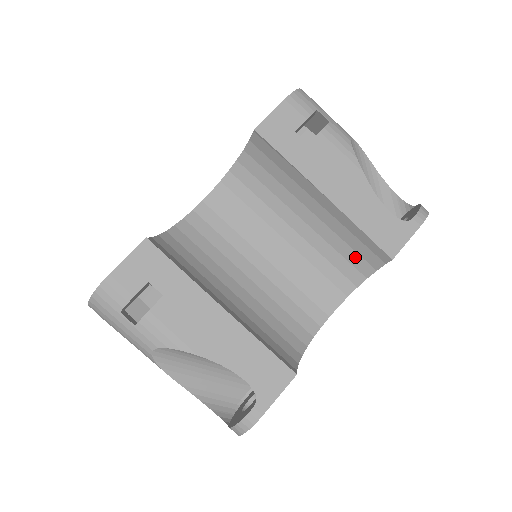
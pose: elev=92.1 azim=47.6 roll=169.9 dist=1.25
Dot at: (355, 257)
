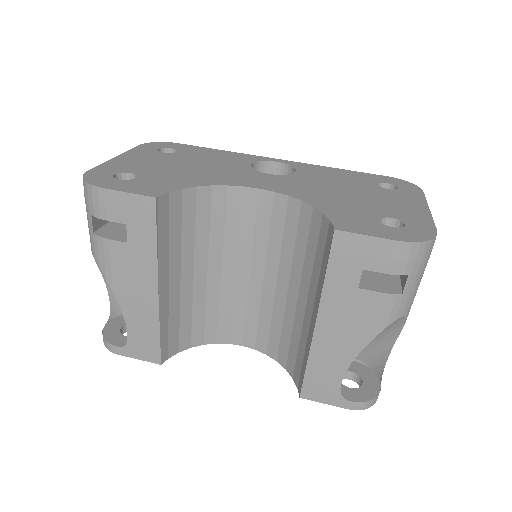
Dot at: (294, 357)
